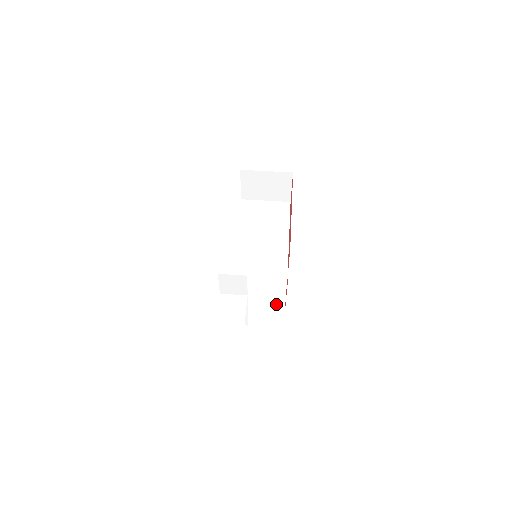
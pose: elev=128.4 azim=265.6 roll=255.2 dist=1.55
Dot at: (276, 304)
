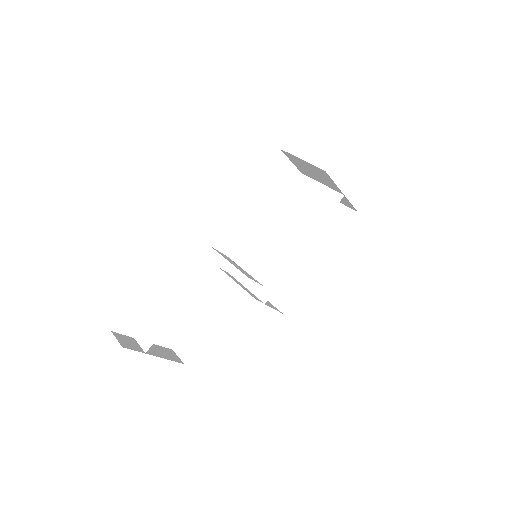
Dot at: (279, 305)
